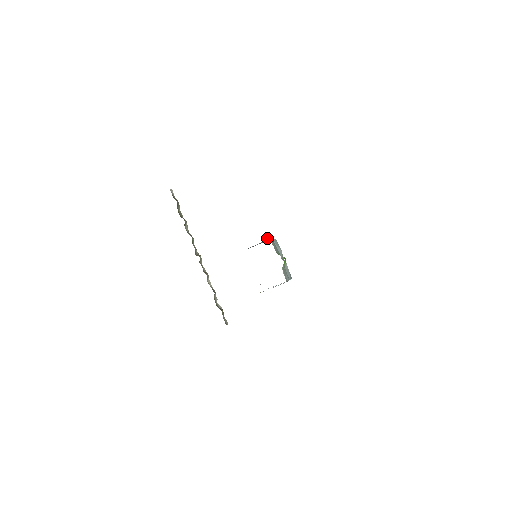
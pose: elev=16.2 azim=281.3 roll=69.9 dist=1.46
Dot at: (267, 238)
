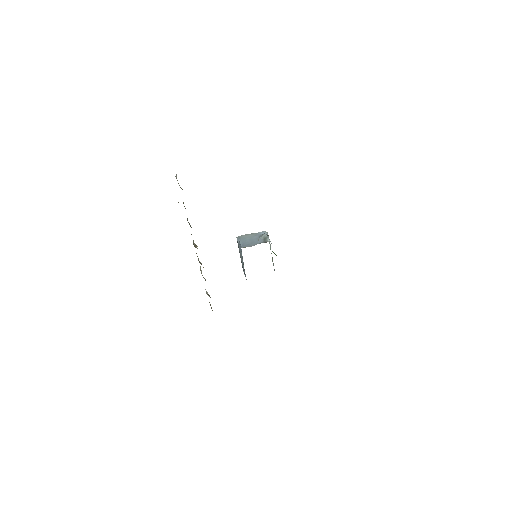
Dot at: (264, 236)
